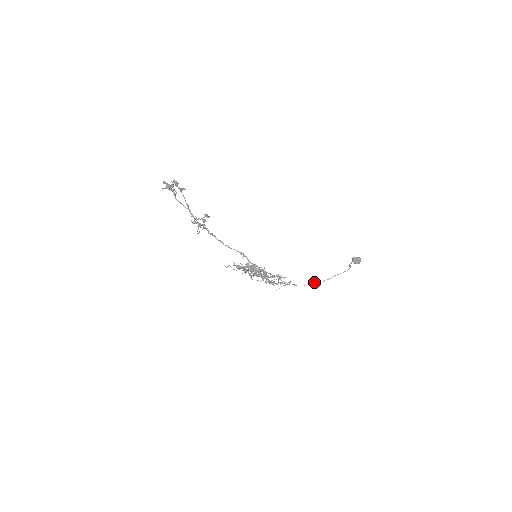
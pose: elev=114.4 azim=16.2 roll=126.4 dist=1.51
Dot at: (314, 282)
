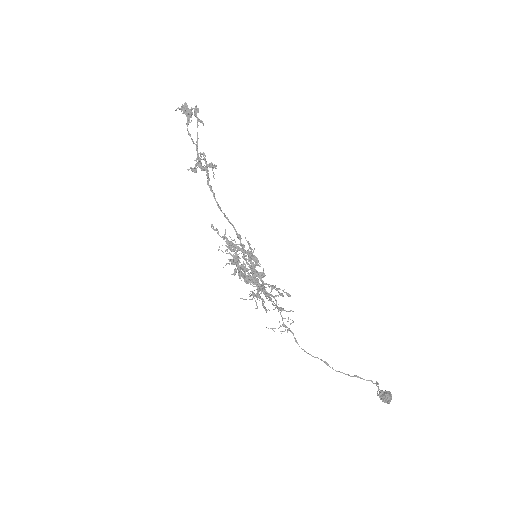
Dot at: occluded
